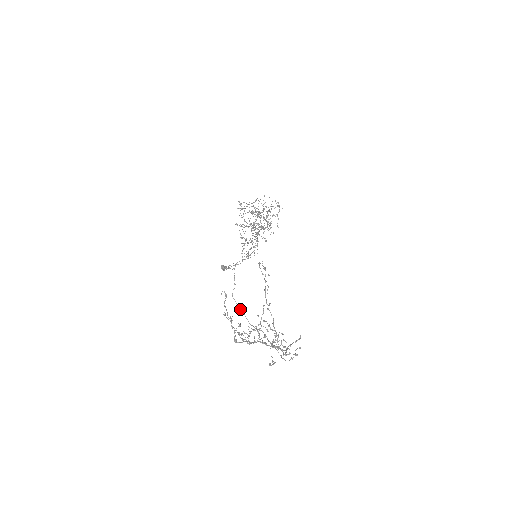
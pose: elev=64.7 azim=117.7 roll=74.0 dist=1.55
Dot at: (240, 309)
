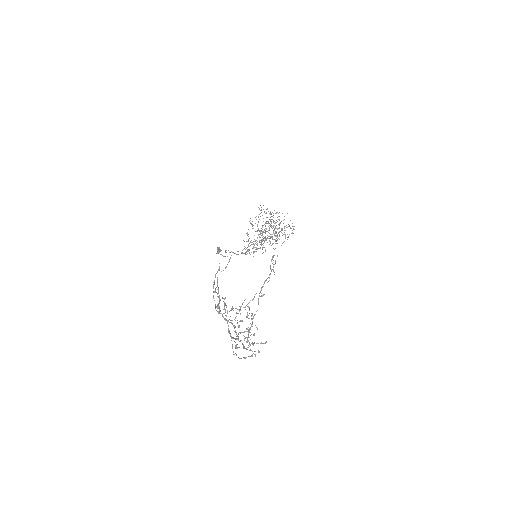
Dot at: (218, 291)
